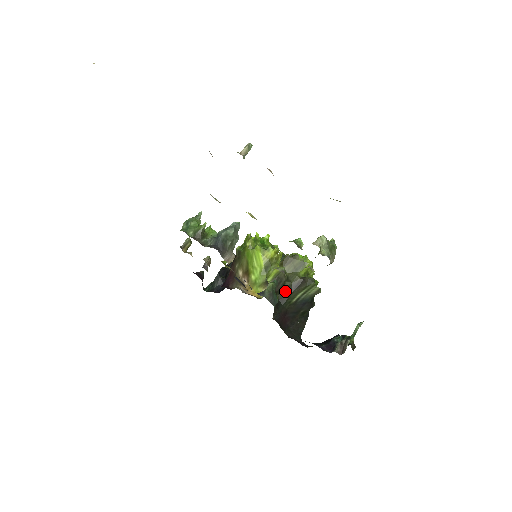
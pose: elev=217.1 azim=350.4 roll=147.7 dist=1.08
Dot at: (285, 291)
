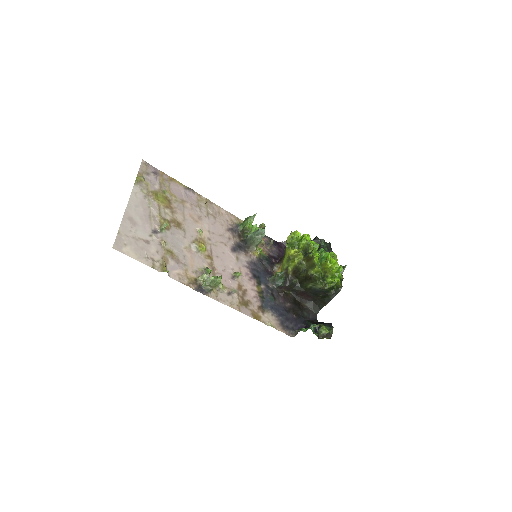
Dot at: (301, 279)
